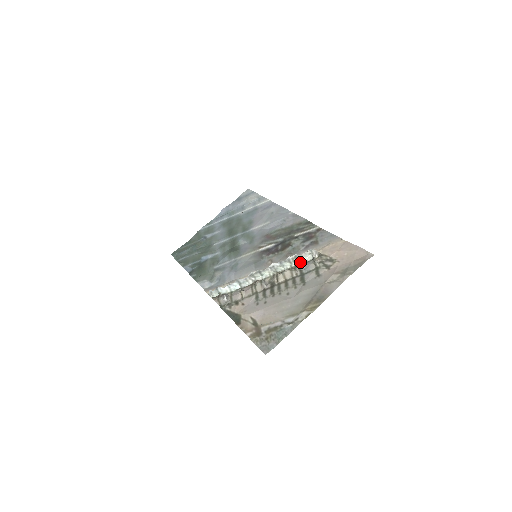
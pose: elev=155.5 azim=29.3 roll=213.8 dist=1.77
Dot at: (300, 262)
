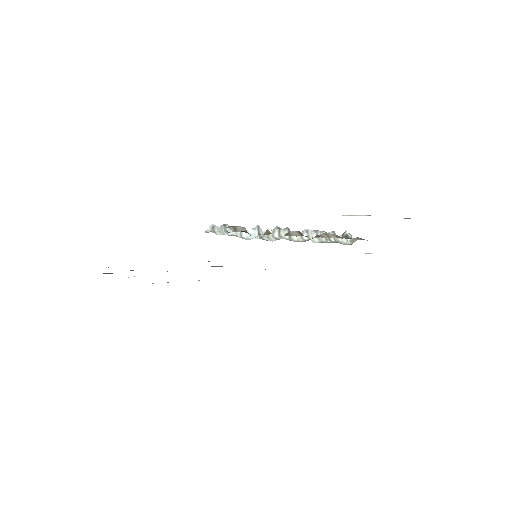
Dot at: (338, 242)
